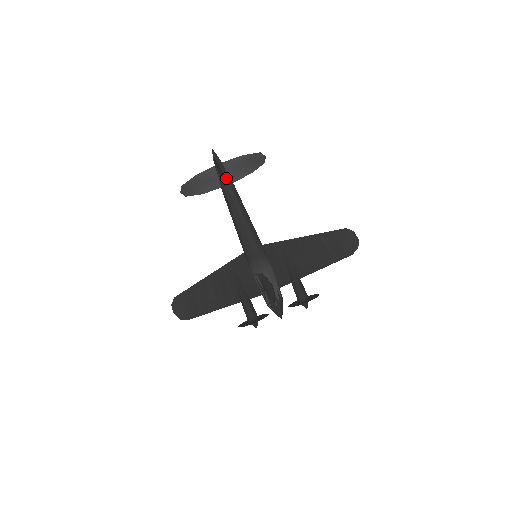
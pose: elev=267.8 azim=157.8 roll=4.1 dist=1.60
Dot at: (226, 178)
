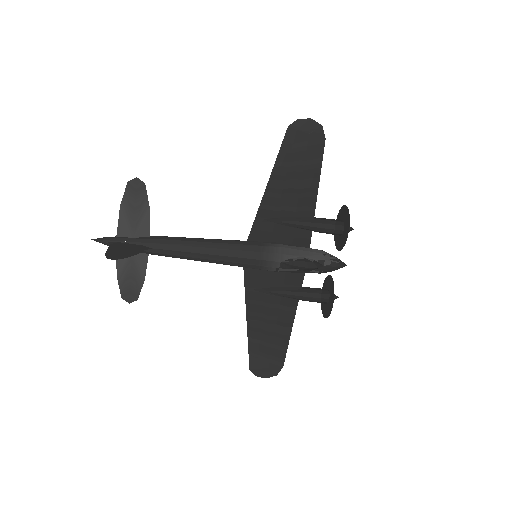
Dot at: (139, 243)
